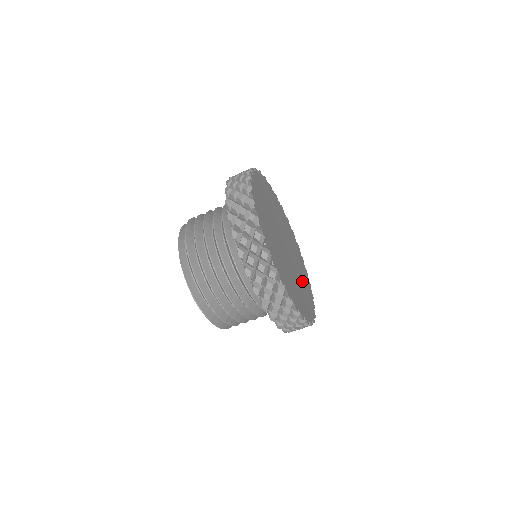
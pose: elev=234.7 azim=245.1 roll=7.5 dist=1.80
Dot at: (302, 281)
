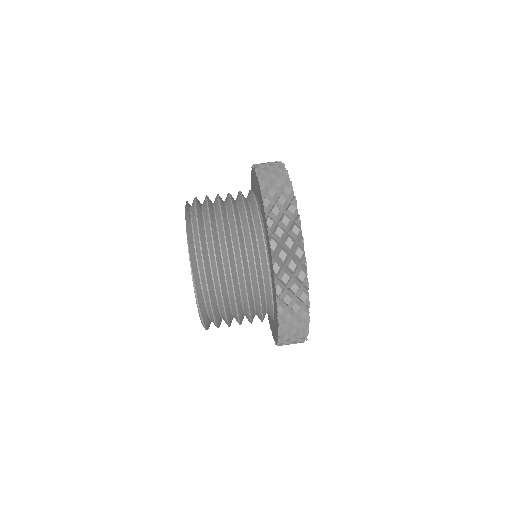
Dot at: occluded
